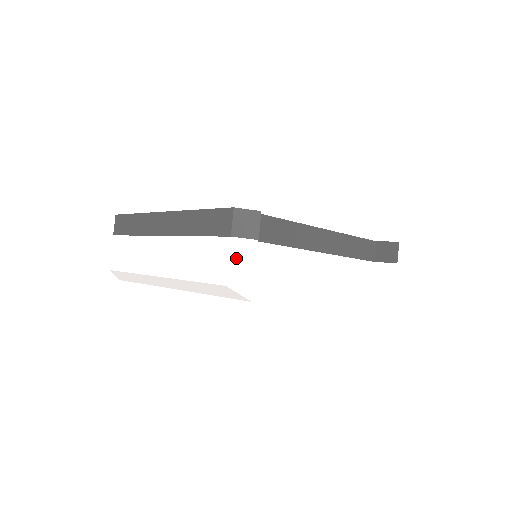
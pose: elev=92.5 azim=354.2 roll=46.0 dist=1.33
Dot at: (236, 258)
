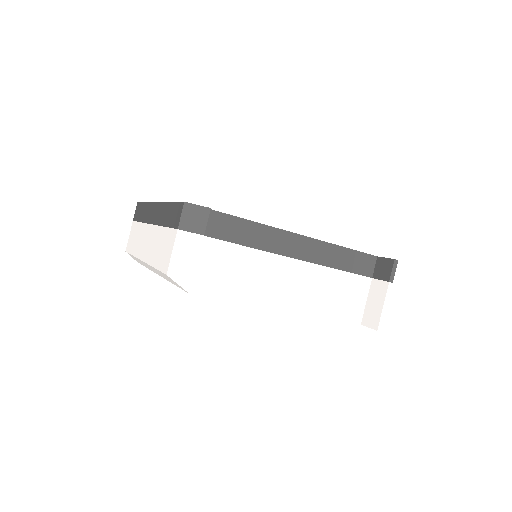
Dot at: (180, 250)
